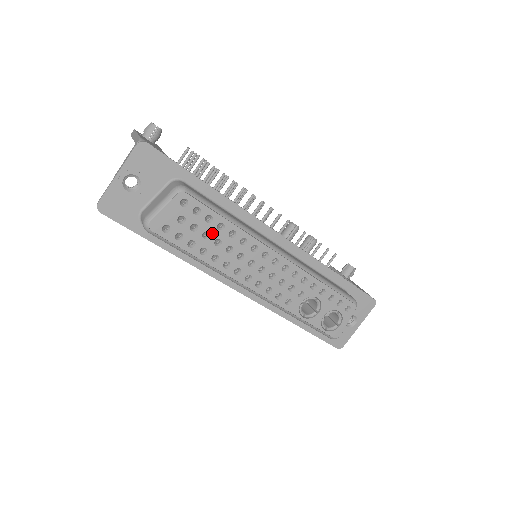
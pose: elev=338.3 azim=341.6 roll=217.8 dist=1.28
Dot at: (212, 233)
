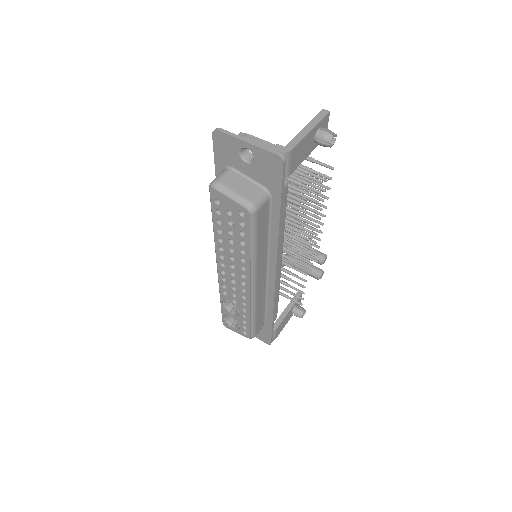
Dot at: (235, 237)
